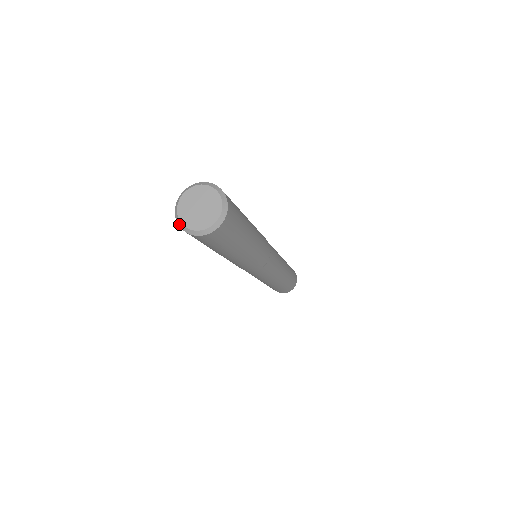
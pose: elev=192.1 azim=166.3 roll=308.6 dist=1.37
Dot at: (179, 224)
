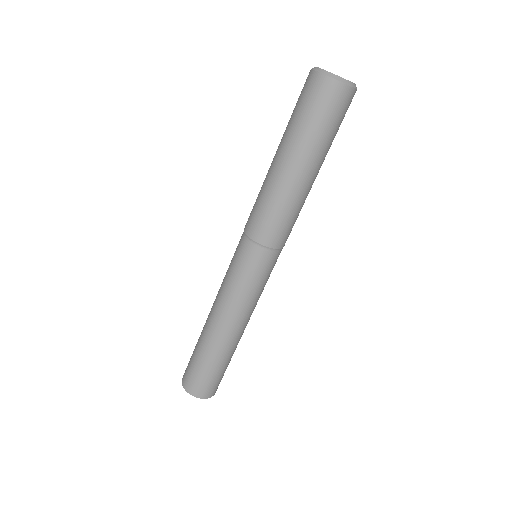
Dot at: (322, 72)
